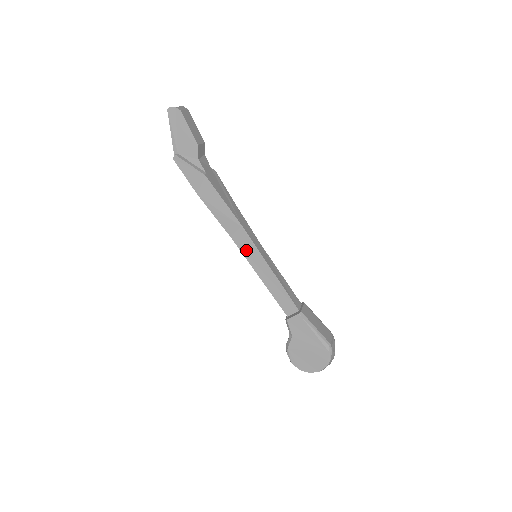
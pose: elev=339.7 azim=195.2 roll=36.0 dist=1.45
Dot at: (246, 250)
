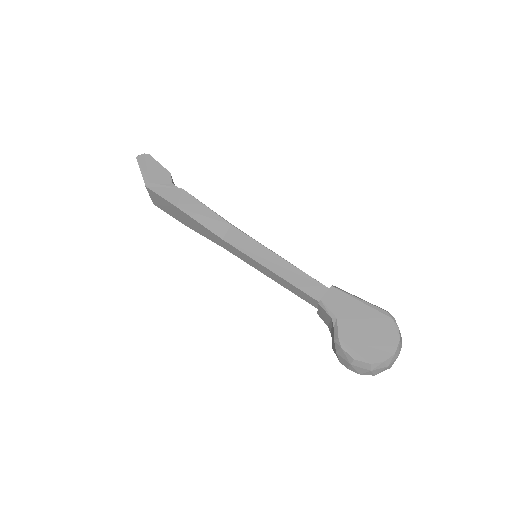
Dot at: (243, 246)
